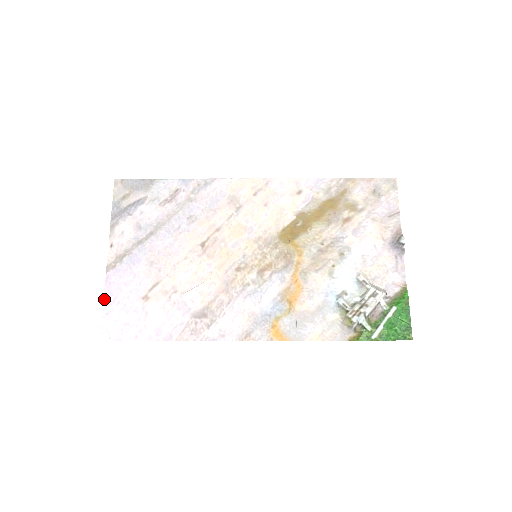
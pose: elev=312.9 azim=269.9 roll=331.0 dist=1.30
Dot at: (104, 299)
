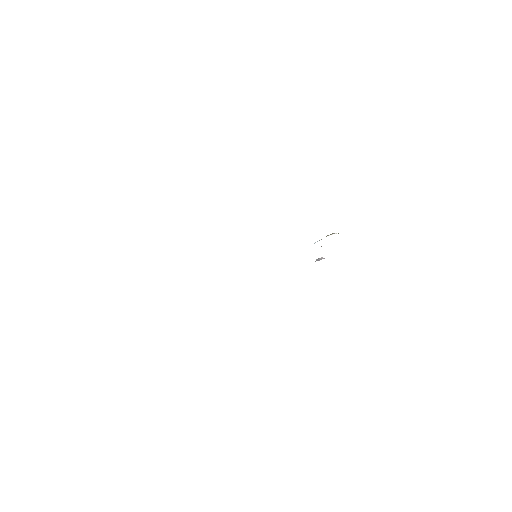
Dot at: occluded
